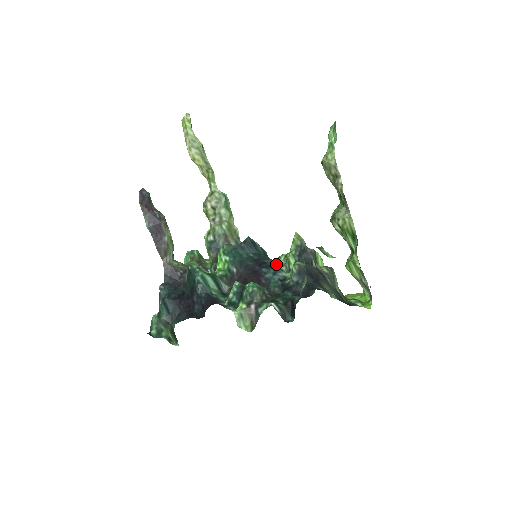
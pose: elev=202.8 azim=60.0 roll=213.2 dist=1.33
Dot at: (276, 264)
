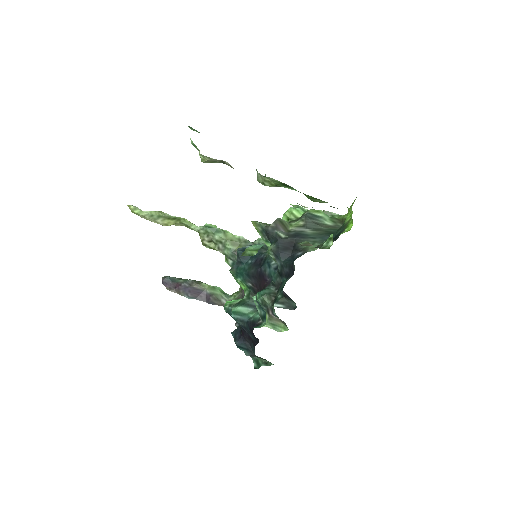
Dot at: occluded
